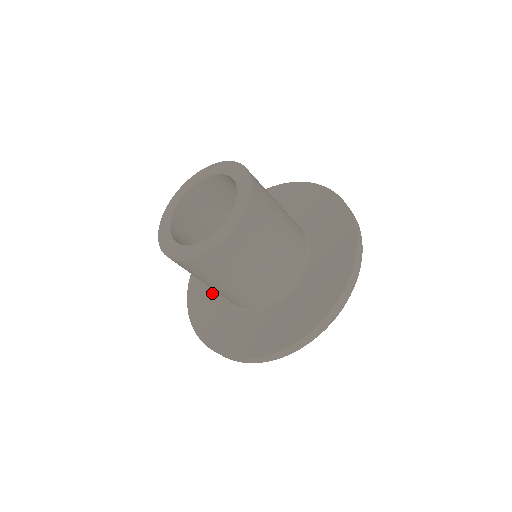
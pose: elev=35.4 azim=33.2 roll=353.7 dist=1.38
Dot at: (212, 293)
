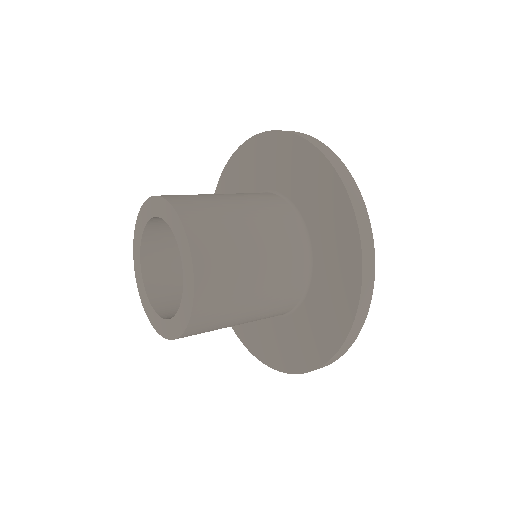
Dot at: occluded
